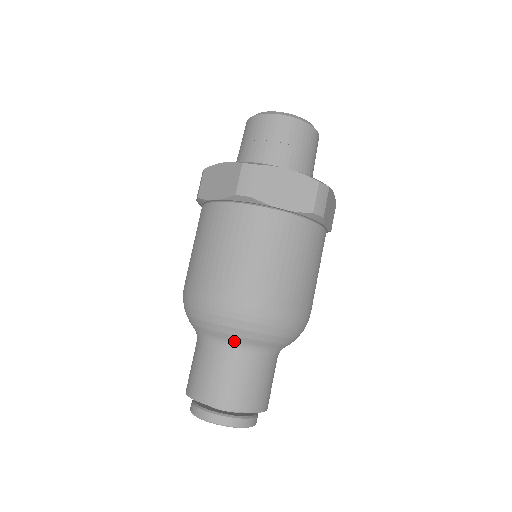
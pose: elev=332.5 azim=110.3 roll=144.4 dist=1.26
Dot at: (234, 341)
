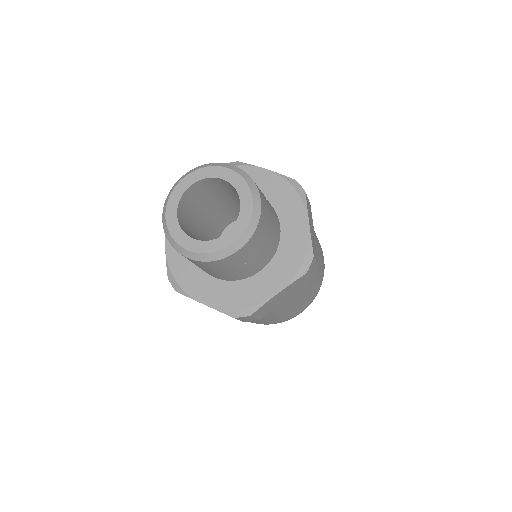
Dot at: occluded
